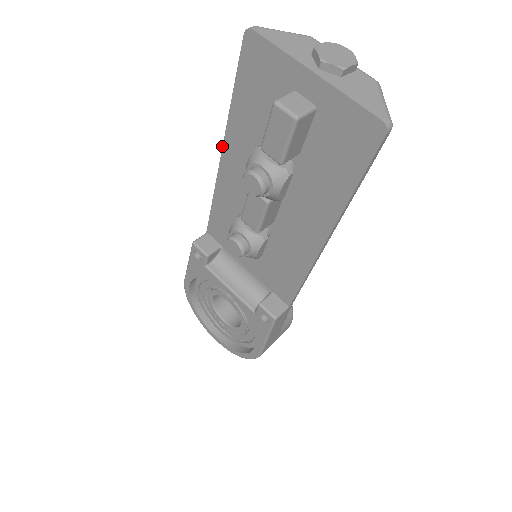
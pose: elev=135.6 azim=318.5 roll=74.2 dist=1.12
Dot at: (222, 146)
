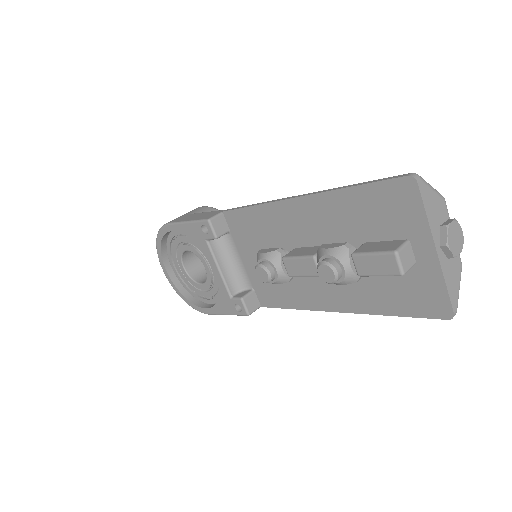
Dot at: (304, 195)
